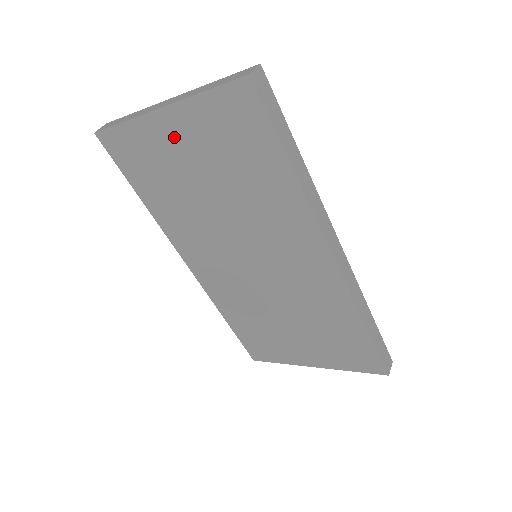
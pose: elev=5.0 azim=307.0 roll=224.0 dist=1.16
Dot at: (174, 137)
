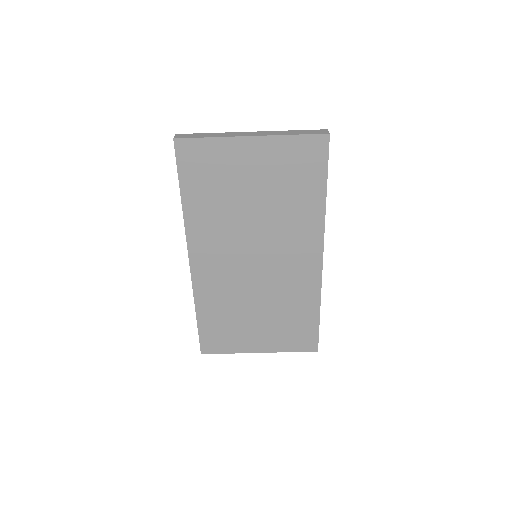
Dot at: (249, 157)
